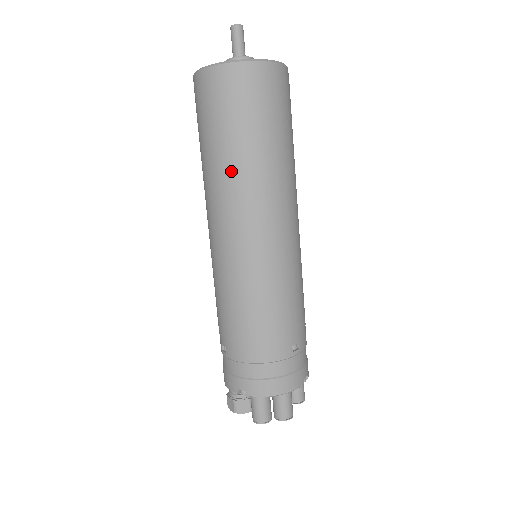
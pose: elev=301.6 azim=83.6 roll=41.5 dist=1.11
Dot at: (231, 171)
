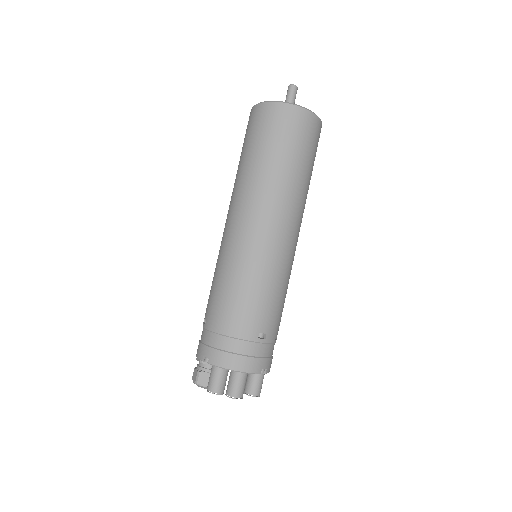
Dot at: (253, 177)
